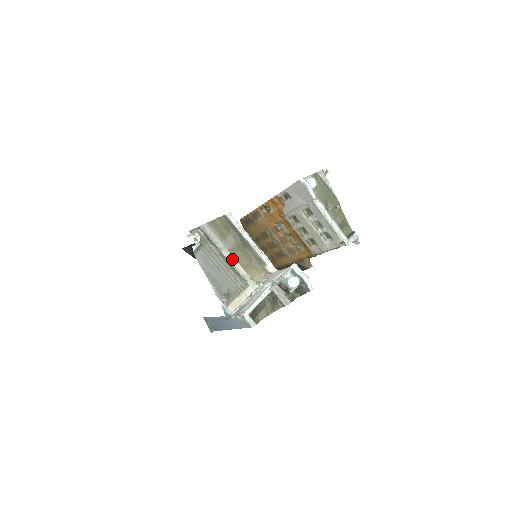
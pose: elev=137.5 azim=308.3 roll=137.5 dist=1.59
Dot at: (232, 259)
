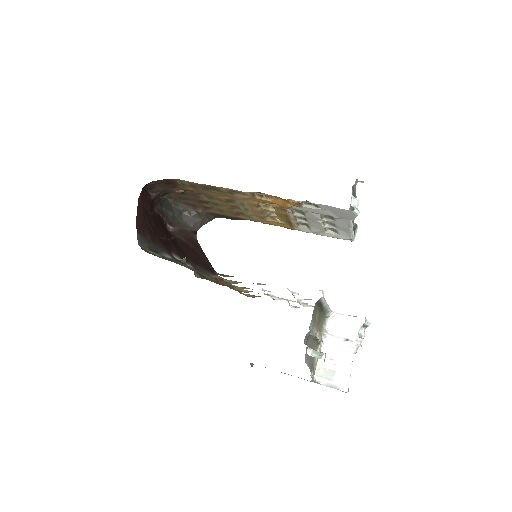
Dot at: (316, 333)
